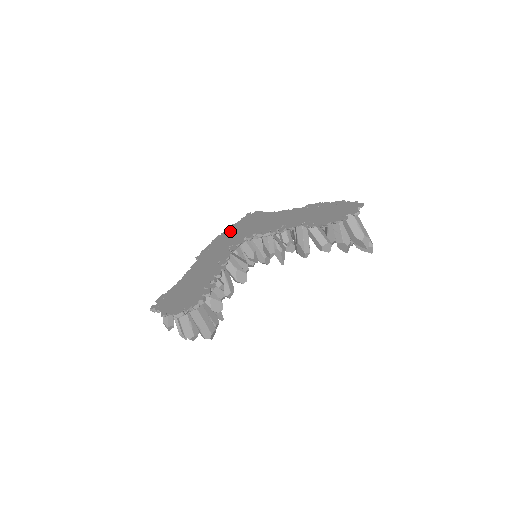
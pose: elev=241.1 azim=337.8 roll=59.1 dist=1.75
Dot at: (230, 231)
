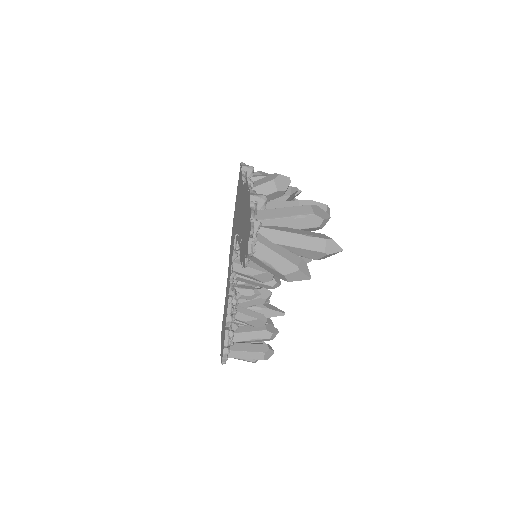
Dot at: (235, 209)
